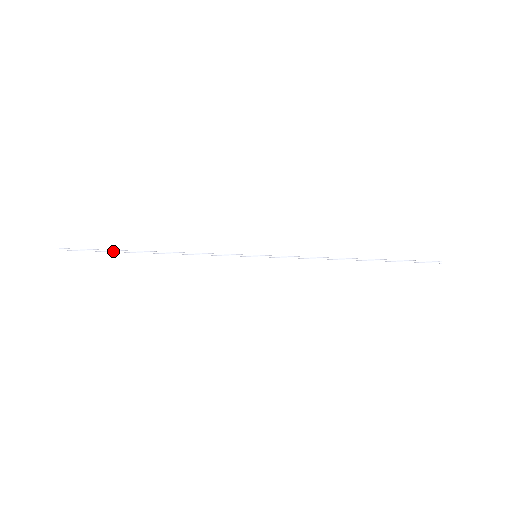
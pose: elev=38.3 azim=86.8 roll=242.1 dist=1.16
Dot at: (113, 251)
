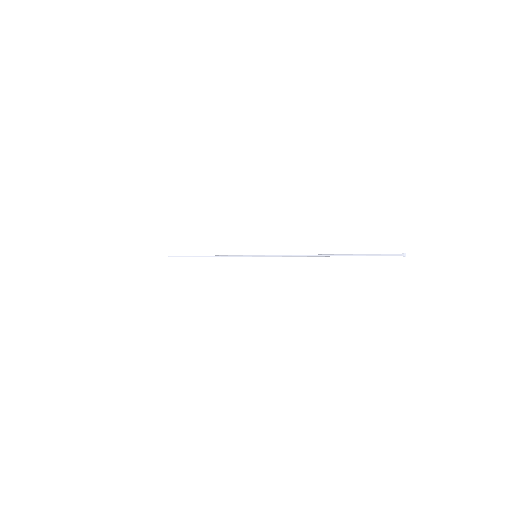
Dot at: occluded
